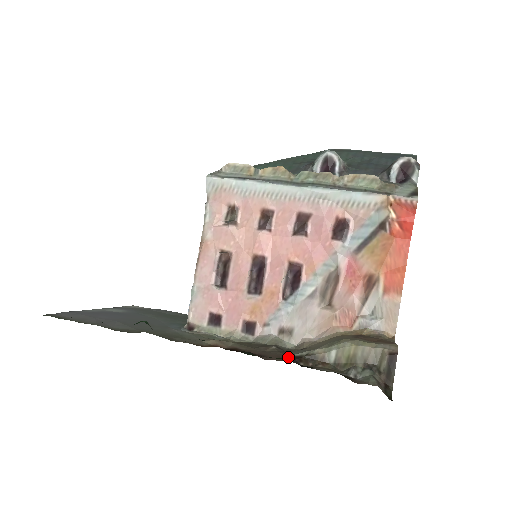
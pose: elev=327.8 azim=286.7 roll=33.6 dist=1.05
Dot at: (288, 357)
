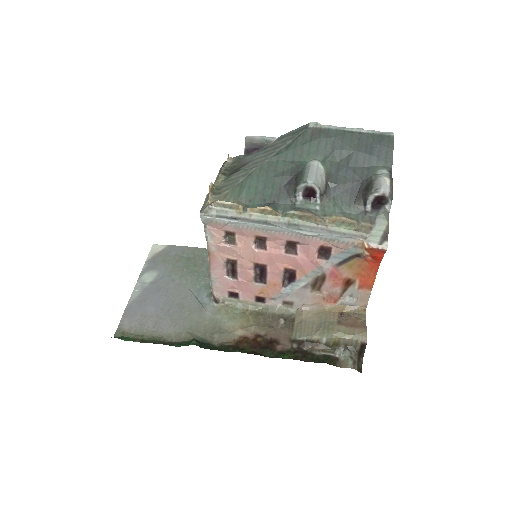
Dot at: (294, 342)
